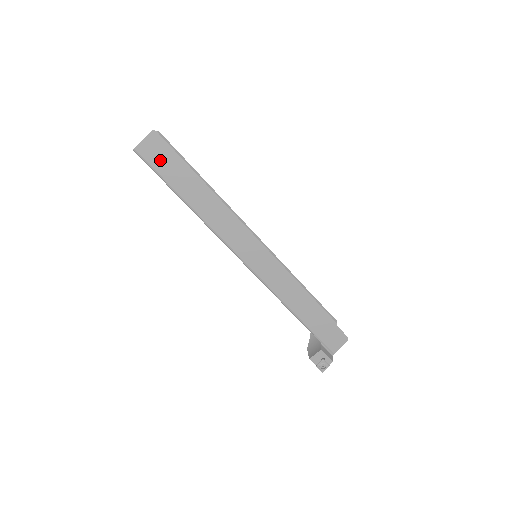
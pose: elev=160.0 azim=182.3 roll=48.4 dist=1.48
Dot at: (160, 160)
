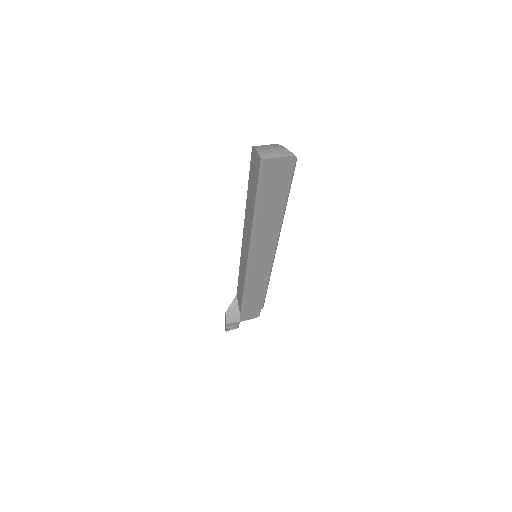
Dot at: (273, 178)
